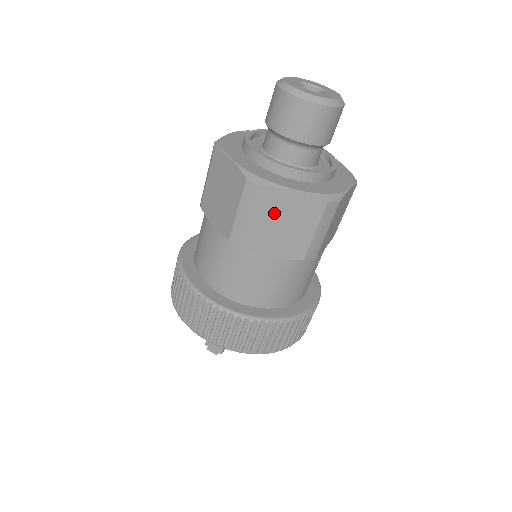
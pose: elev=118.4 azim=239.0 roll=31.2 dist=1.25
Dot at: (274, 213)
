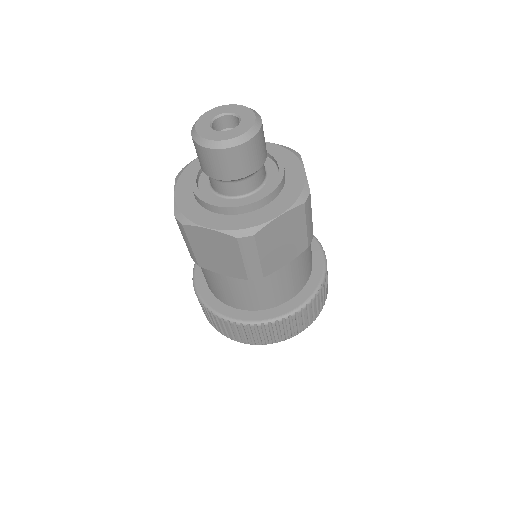
Dot at: (272, 242)
